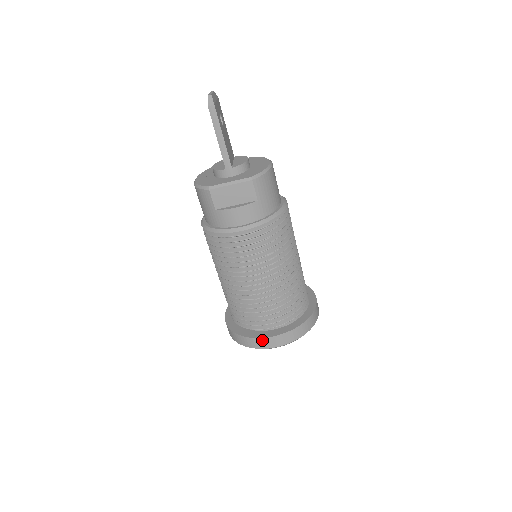
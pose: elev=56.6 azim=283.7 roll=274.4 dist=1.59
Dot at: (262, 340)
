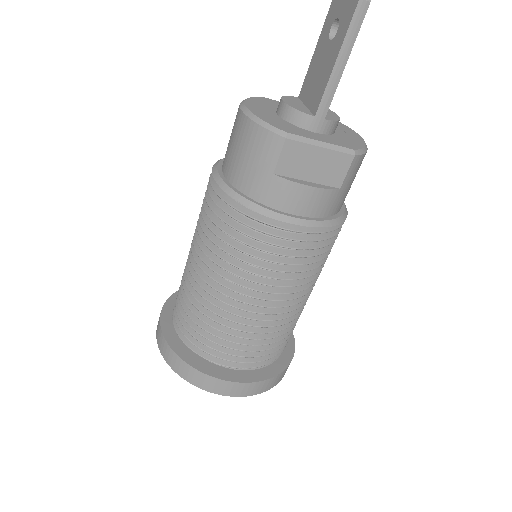
Dot at: (225, 383)
